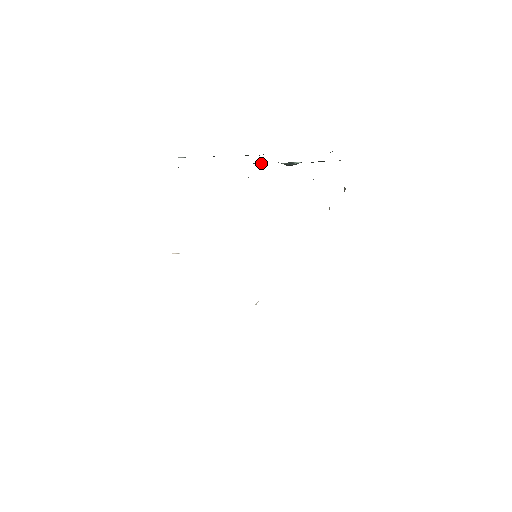
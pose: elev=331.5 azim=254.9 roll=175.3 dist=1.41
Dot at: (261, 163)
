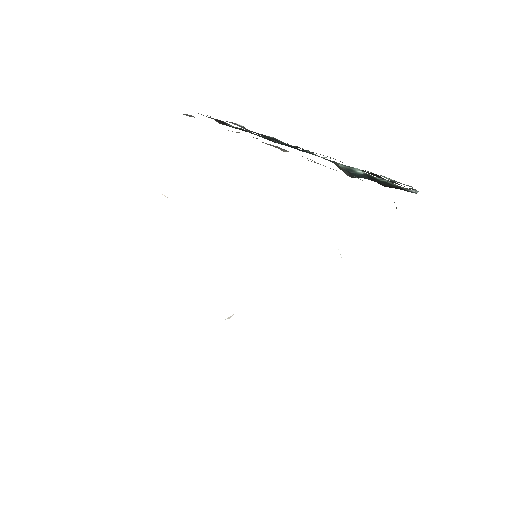
Dot at: occluded
